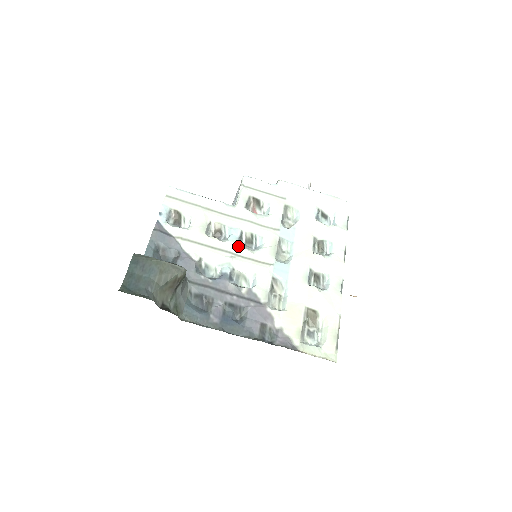
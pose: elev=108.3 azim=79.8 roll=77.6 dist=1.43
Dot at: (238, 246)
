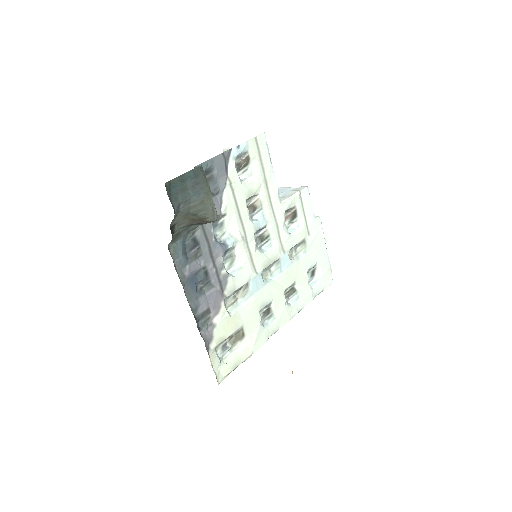
Dot at: (254, 234)
